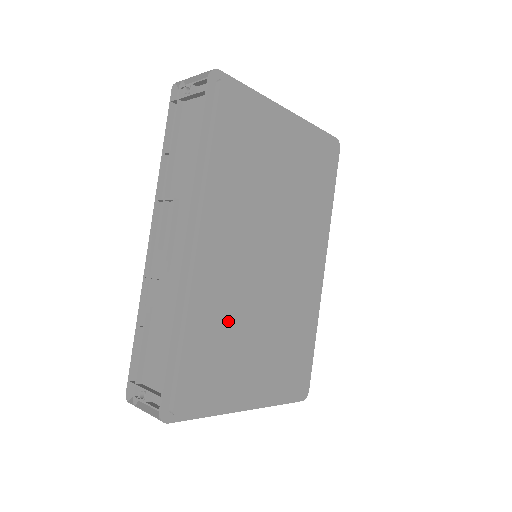
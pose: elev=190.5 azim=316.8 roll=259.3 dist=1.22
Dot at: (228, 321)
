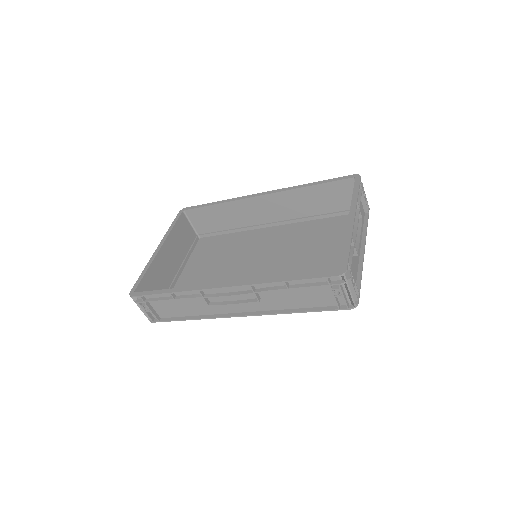
Dot at: occluded
